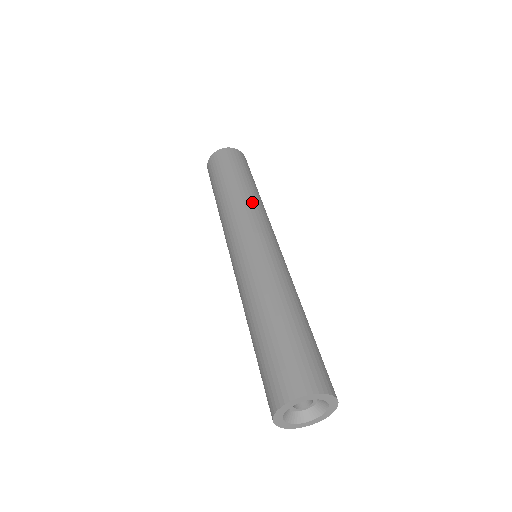
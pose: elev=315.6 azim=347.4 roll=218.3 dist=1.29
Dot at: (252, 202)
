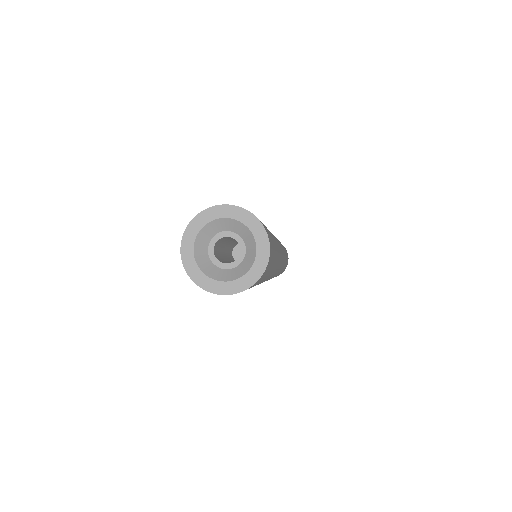
Dot at: occluded
